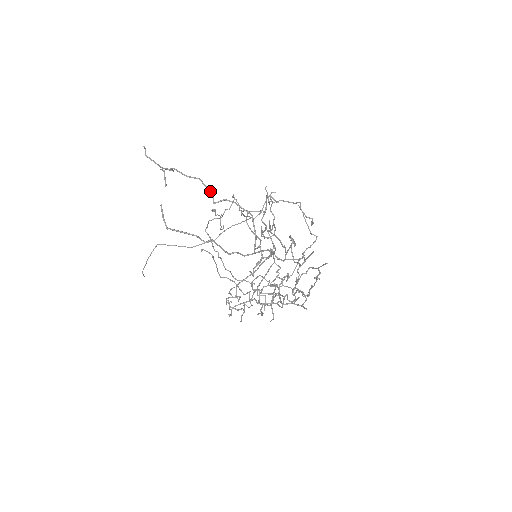
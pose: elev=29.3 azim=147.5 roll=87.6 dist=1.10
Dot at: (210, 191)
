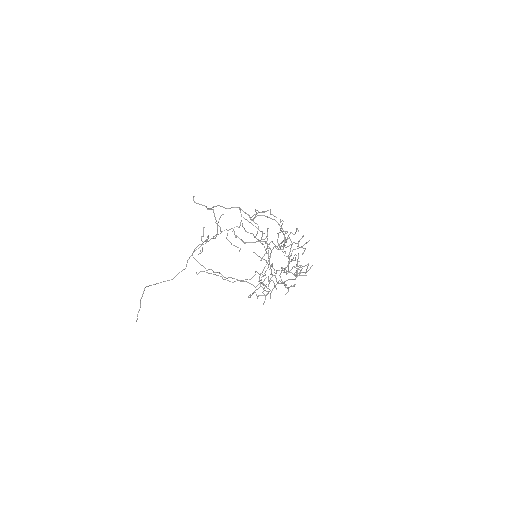
Dot at: (246, 213)
